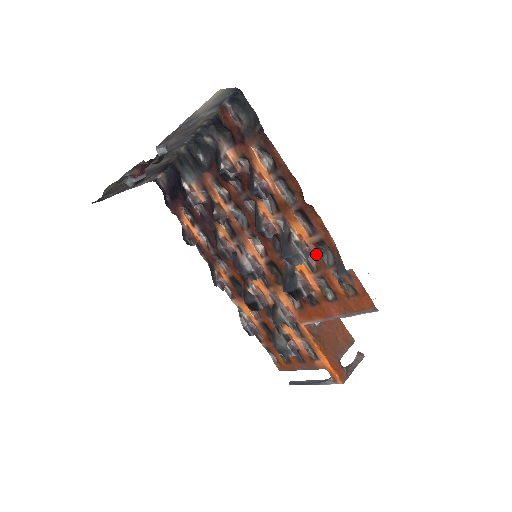
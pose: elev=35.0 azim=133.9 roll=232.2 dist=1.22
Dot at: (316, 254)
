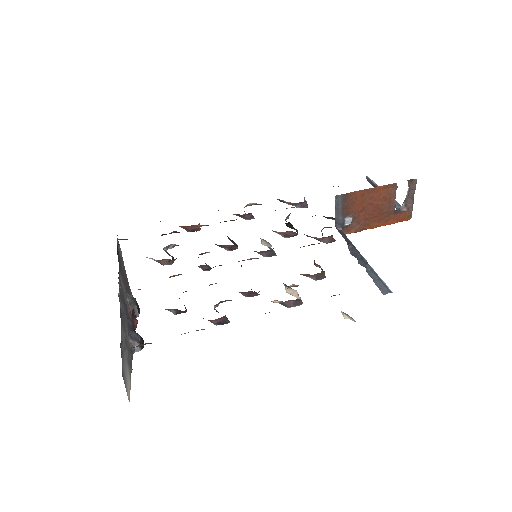
Dot at: occluded
